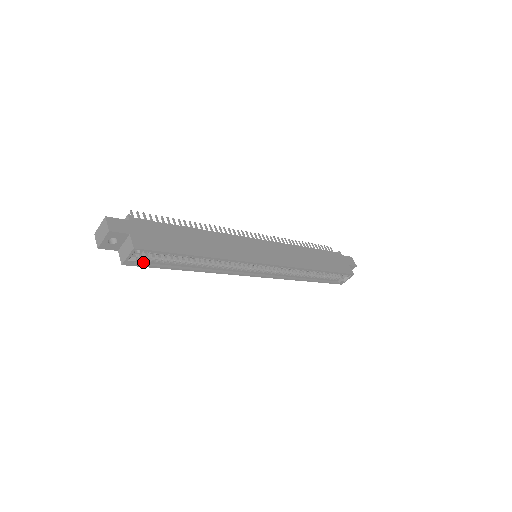
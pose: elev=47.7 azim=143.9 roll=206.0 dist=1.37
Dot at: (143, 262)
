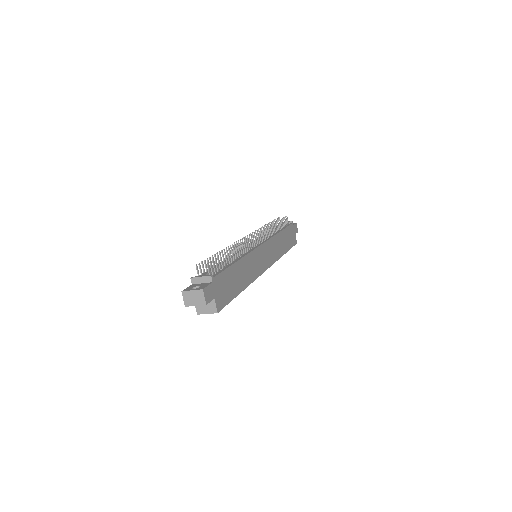
Dot at: occluded
